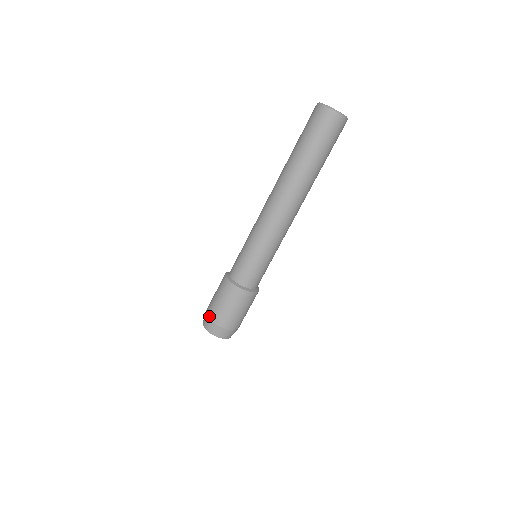
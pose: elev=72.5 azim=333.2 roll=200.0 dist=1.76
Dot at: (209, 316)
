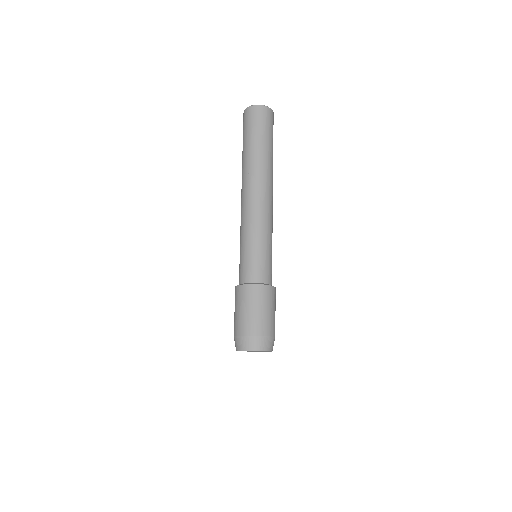
Dot at: (234, 334)
